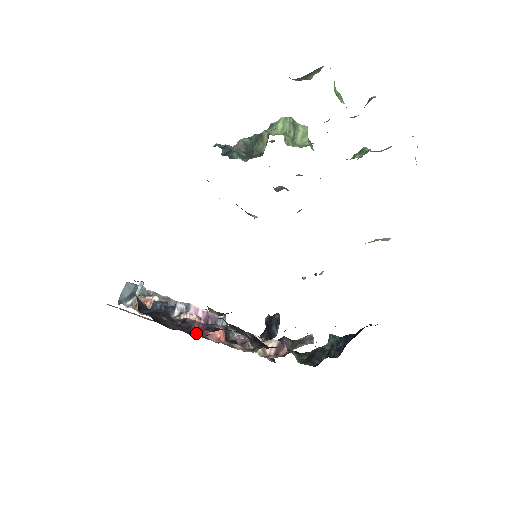
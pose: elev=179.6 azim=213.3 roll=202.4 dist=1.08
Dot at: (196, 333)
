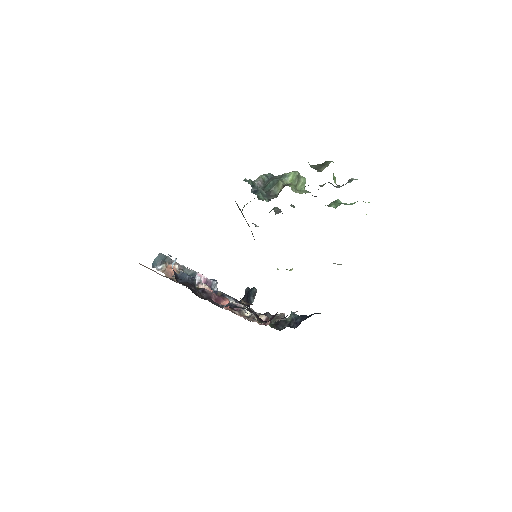
Dot at: (220, 305)
